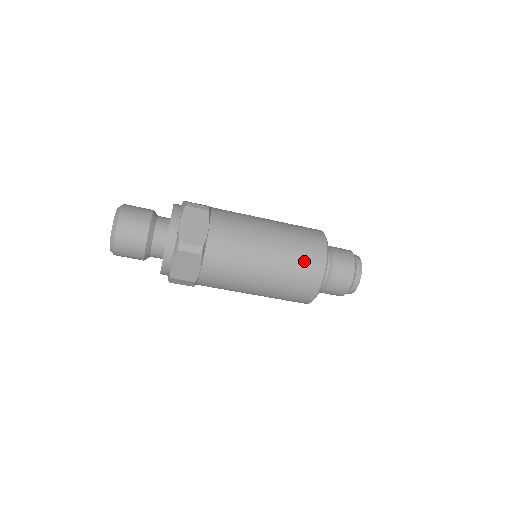
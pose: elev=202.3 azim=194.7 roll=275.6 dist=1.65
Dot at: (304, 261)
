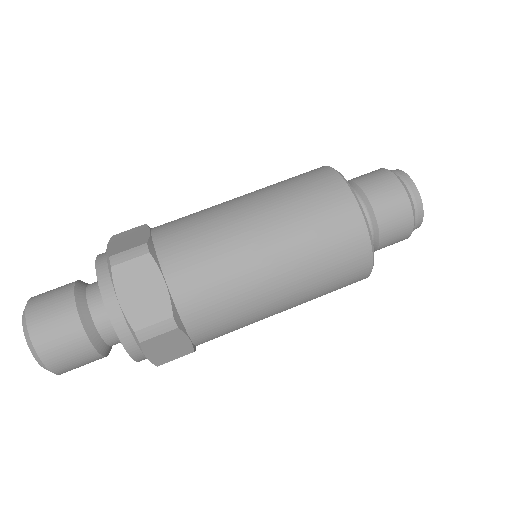
Dot at: (332, 243)
